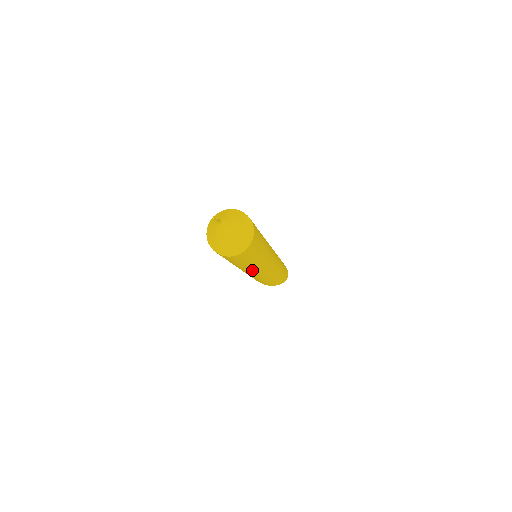
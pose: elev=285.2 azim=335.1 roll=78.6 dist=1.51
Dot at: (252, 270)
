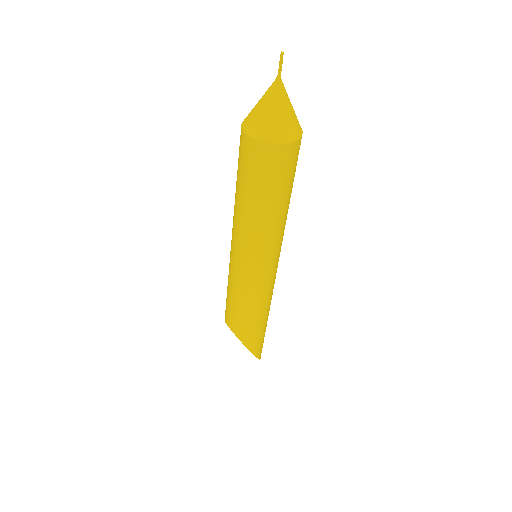
Dot at: (266, 242)
